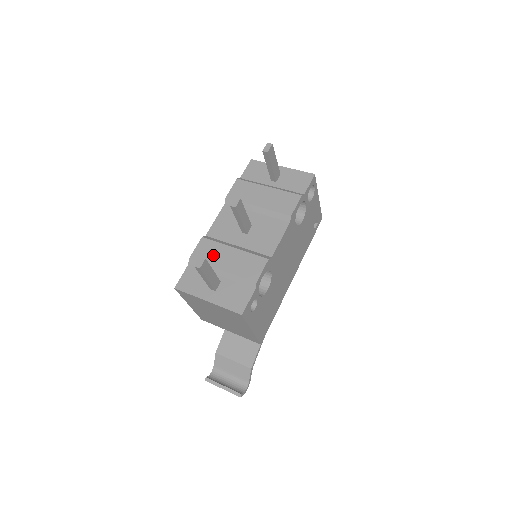
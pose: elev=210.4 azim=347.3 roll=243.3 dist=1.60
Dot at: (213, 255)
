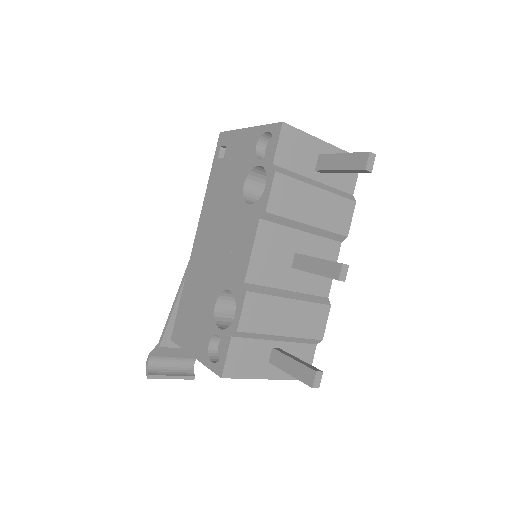
Dot at: (269, 317)
